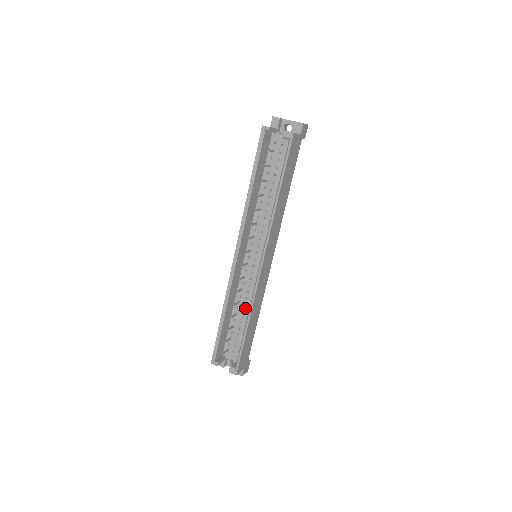
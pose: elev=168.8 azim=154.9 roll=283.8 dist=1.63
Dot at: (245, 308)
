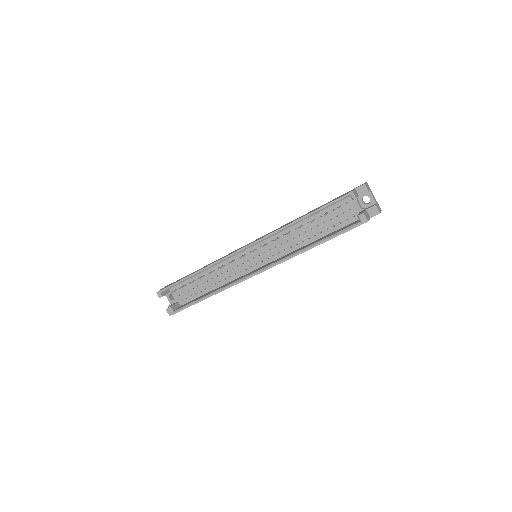
Dot at: (215, 278)
